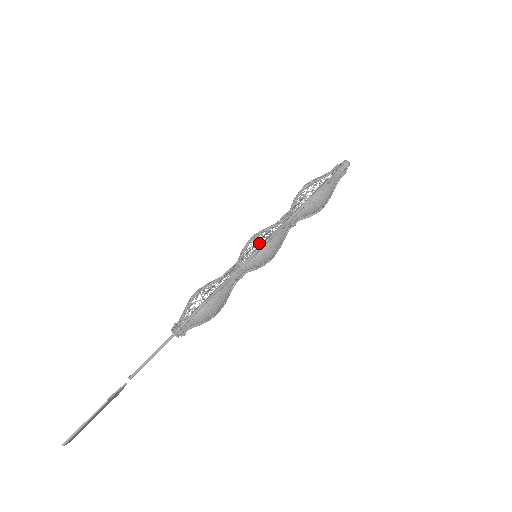
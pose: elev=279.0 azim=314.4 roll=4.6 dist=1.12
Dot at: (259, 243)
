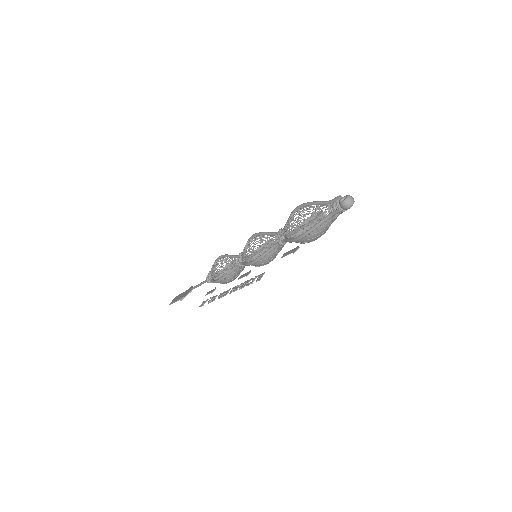
Dot at: (250, 259)
